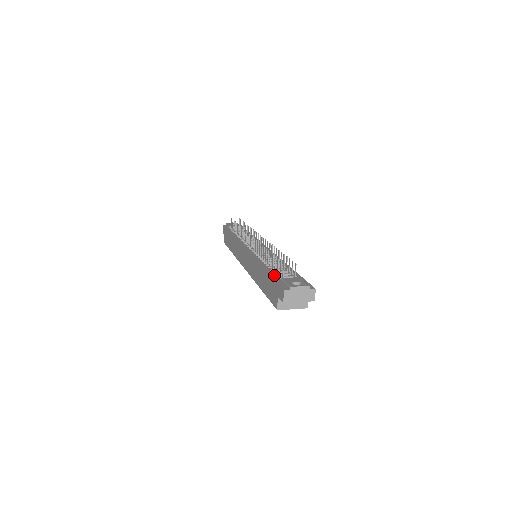
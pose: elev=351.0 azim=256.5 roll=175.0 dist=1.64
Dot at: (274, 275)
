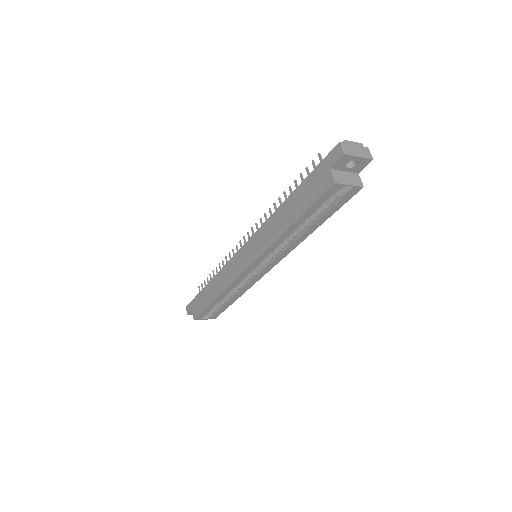
Dot at: occluded
